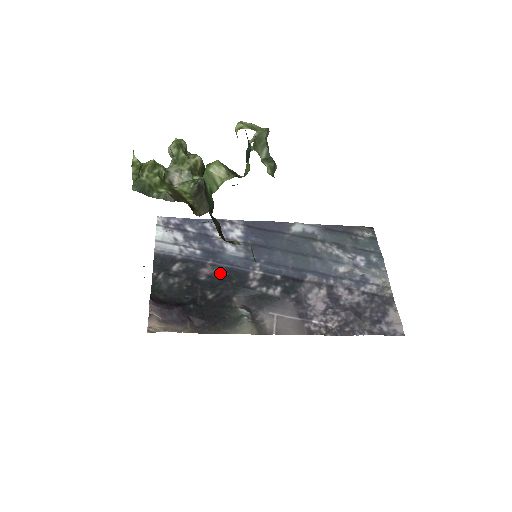
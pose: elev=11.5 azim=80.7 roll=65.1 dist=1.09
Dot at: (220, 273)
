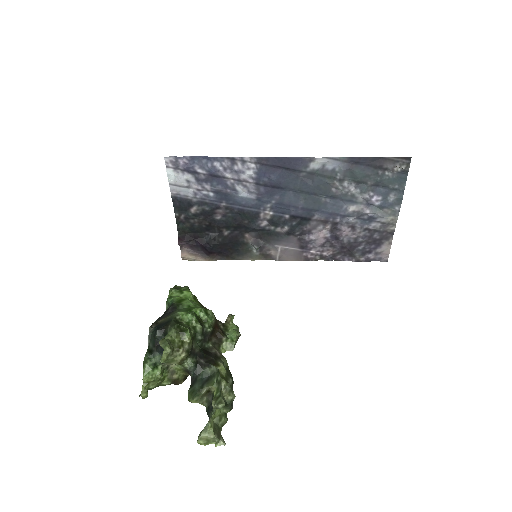
Dot at: (233, 212)
